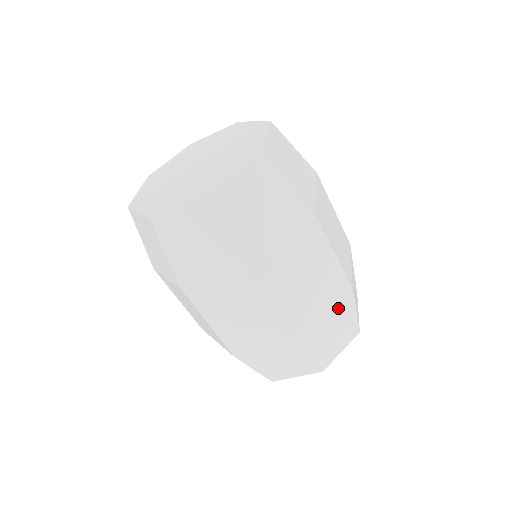
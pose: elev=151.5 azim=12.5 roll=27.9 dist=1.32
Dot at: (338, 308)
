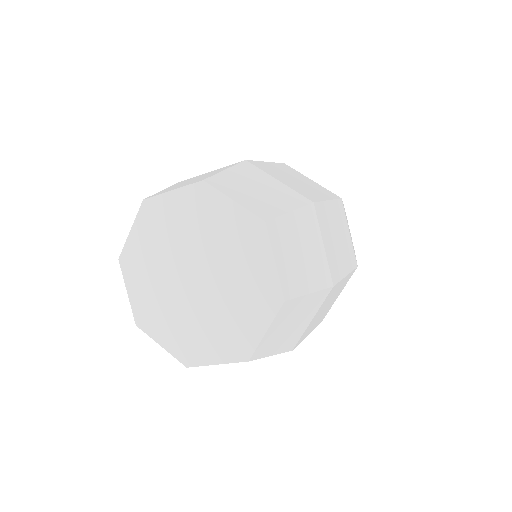
Dot at: (346, 220)
